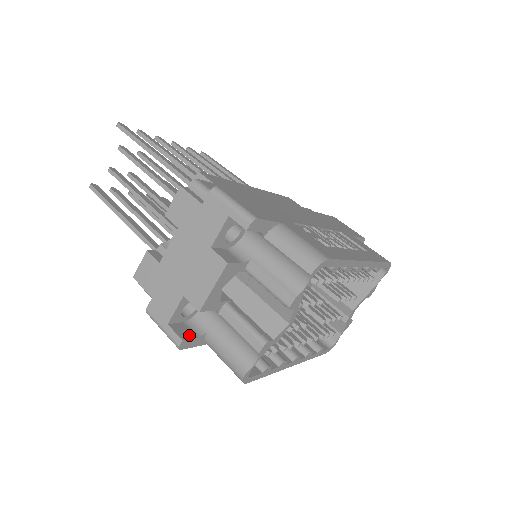
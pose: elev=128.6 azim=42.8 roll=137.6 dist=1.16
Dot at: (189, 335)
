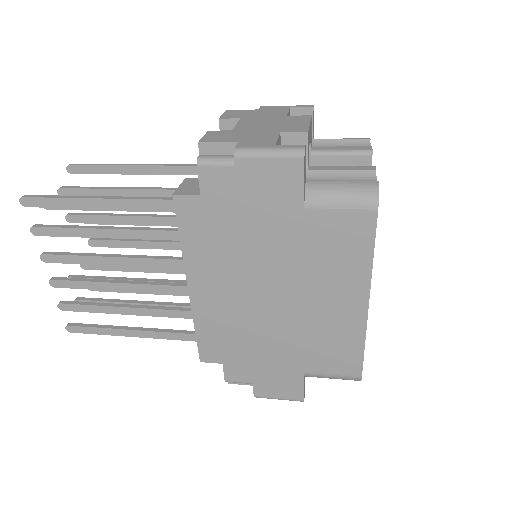
Dot at: occluded
